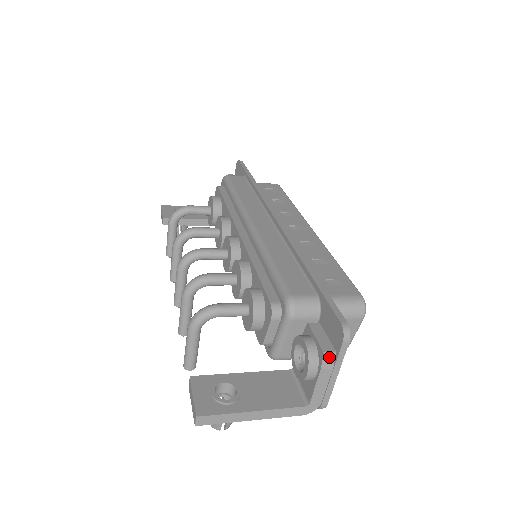
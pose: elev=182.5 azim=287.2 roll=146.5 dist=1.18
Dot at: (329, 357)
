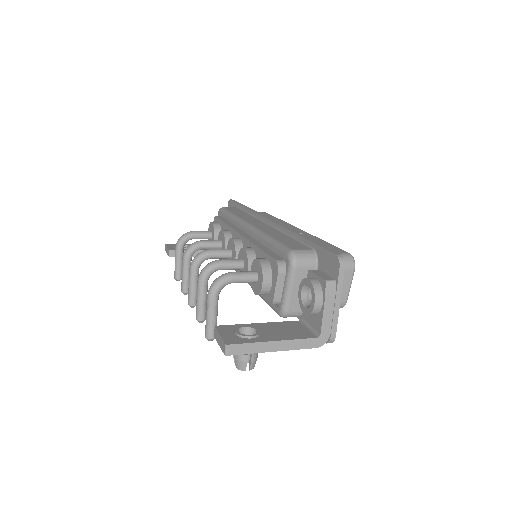
Dot at: (330, 285)
